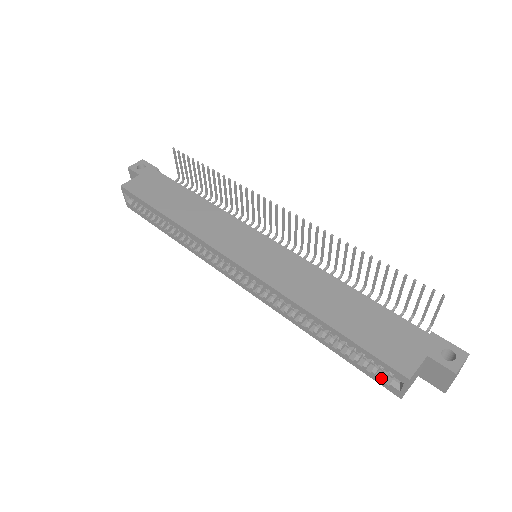
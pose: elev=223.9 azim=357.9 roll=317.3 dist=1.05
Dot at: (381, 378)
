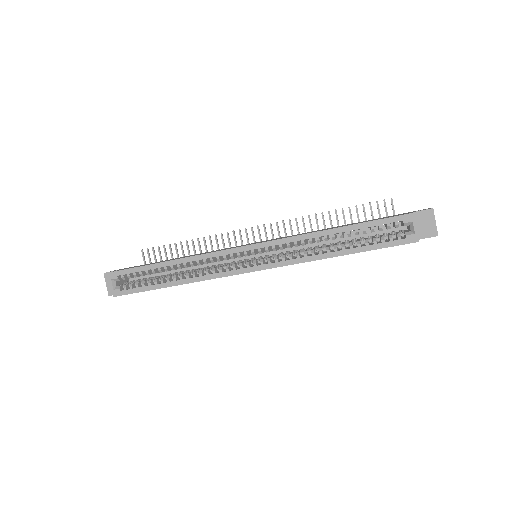
Dot at: (398, 237)
